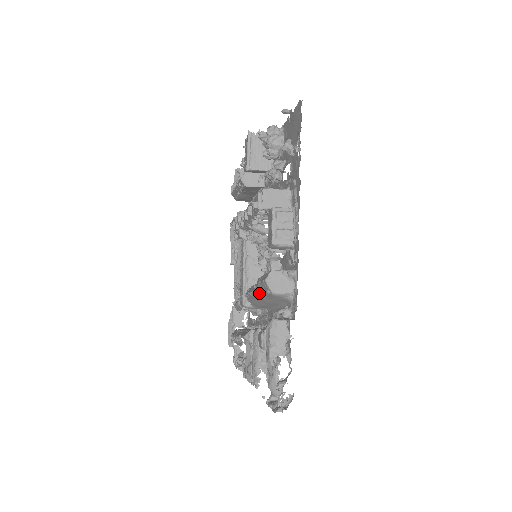
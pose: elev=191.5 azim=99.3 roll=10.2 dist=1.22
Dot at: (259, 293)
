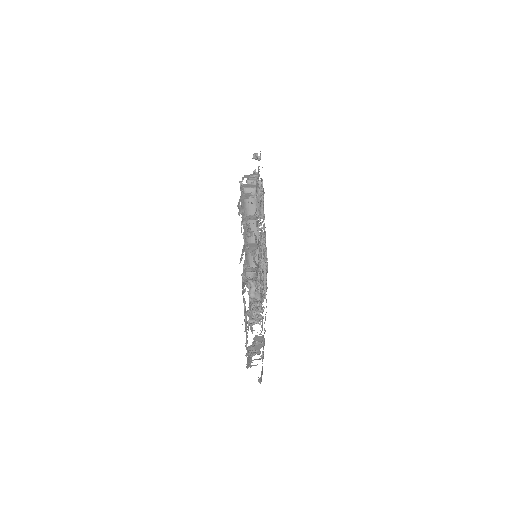
Dot at: (244, 217)
